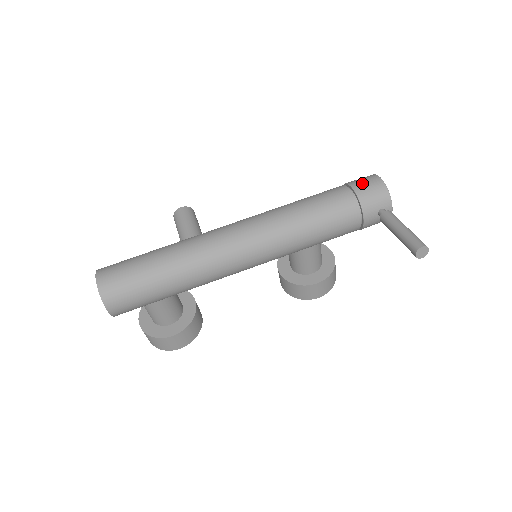
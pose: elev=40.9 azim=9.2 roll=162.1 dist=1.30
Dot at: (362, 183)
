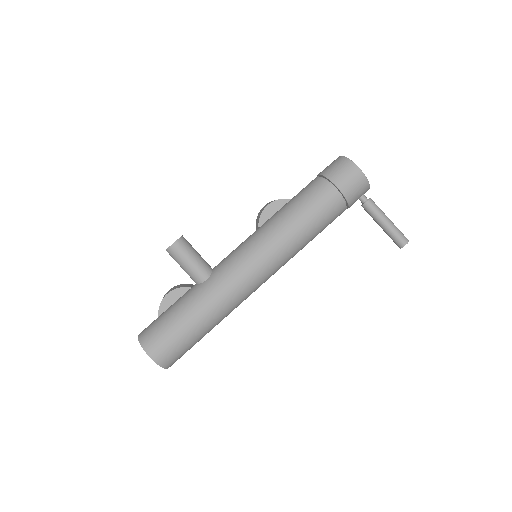
Dot at: (346, 181)
